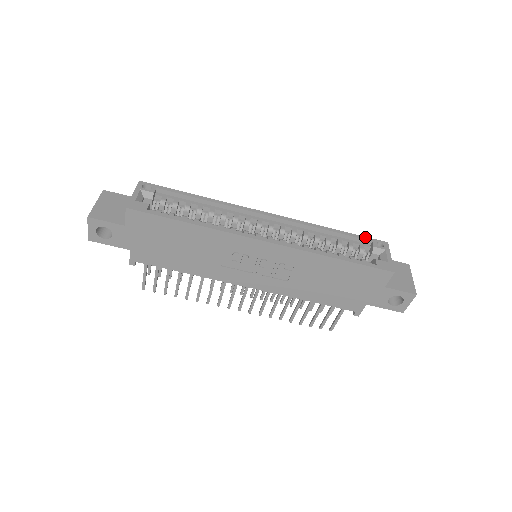
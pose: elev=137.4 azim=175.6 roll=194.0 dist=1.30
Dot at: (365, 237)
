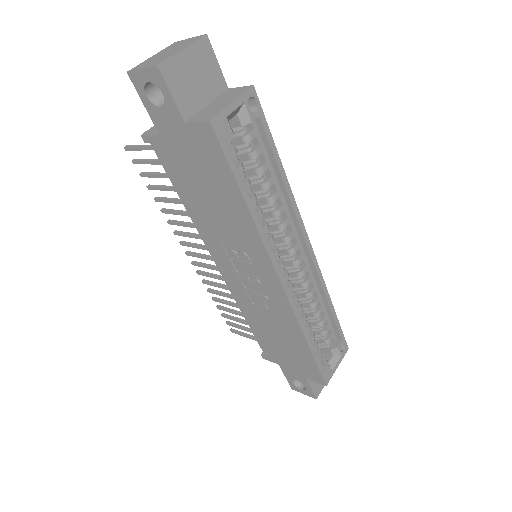
Dot at: (342, 332)
